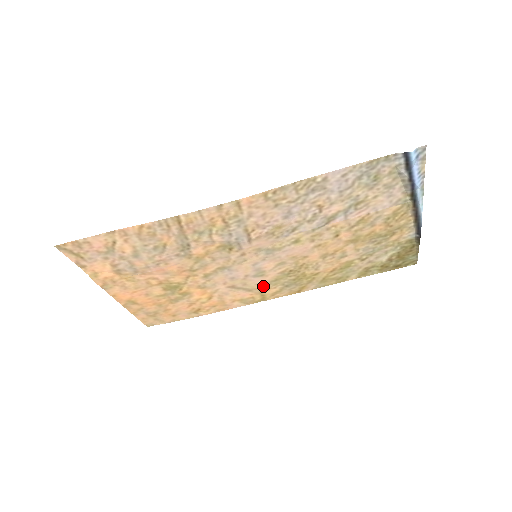
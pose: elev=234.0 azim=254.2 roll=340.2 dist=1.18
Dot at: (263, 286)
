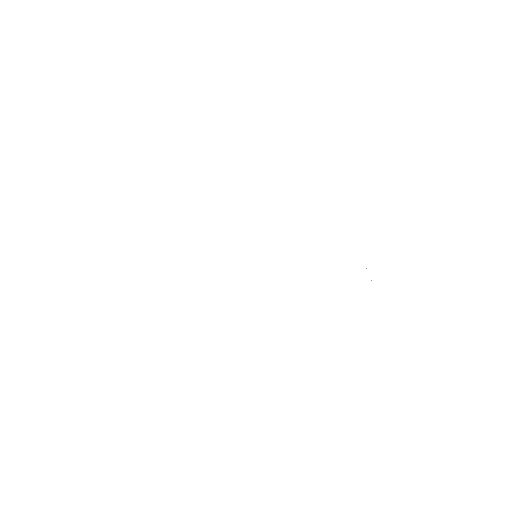
Dot at: occluded
